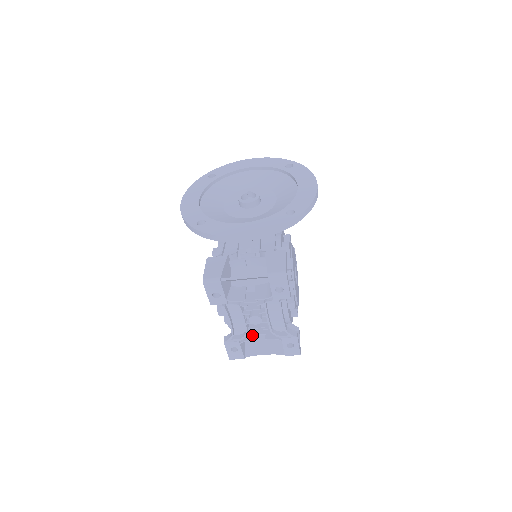
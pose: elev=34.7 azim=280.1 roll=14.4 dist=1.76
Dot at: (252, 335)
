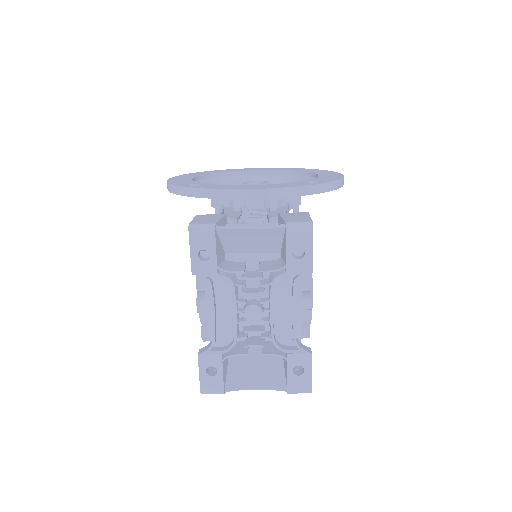
Dot at: (242, 349)
